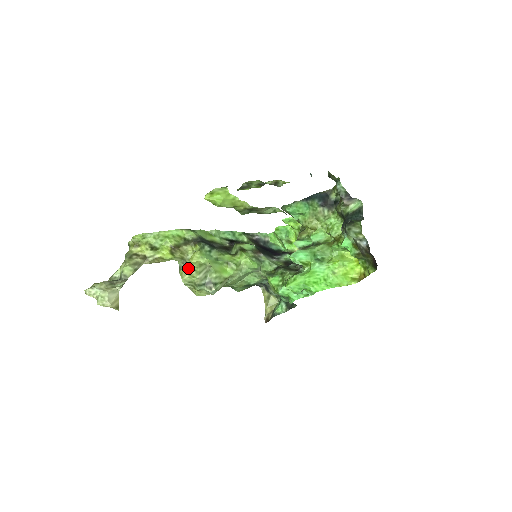
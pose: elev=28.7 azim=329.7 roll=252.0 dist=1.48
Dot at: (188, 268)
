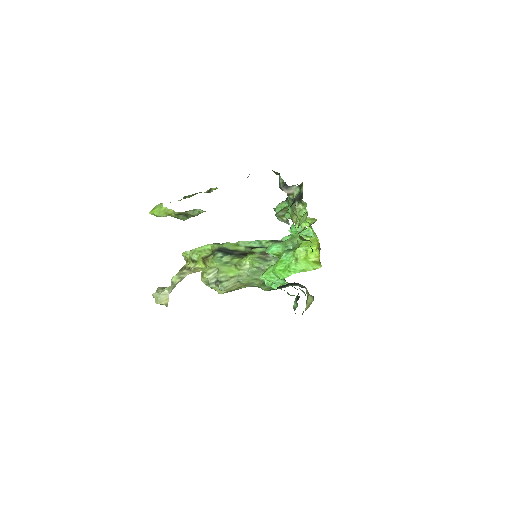
Dot at: (203, 271)
